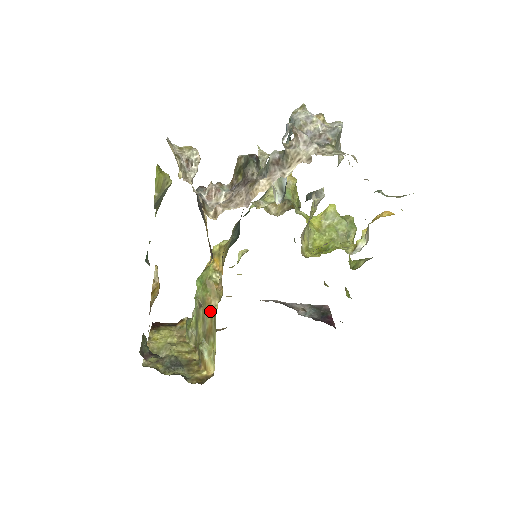
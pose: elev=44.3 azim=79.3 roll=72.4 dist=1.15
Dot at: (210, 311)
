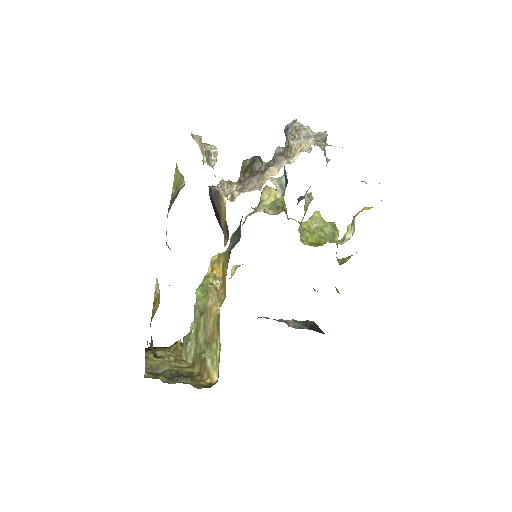
Dot at: (212, 316)
